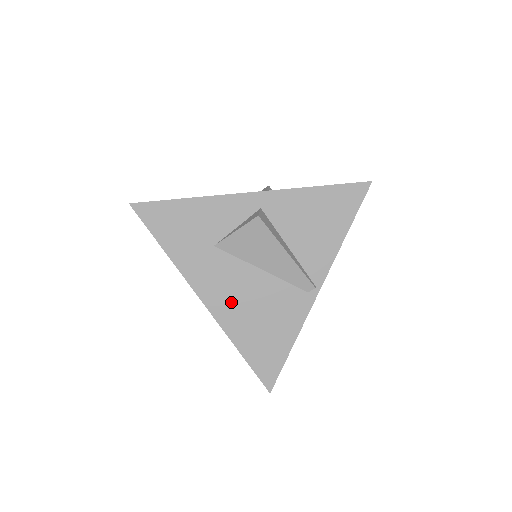
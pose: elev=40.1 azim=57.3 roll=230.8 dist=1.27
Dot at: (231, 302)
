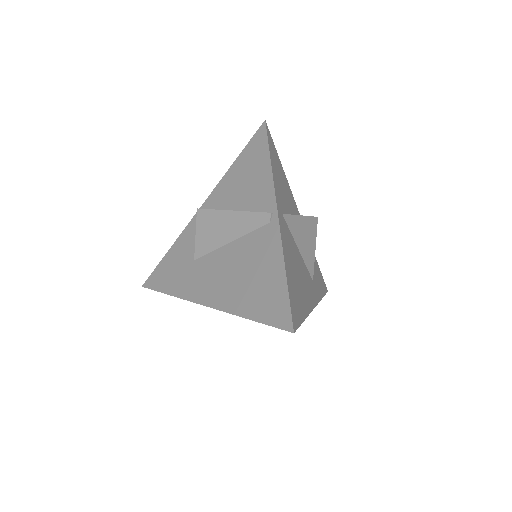
Dot at: (222, 286)
